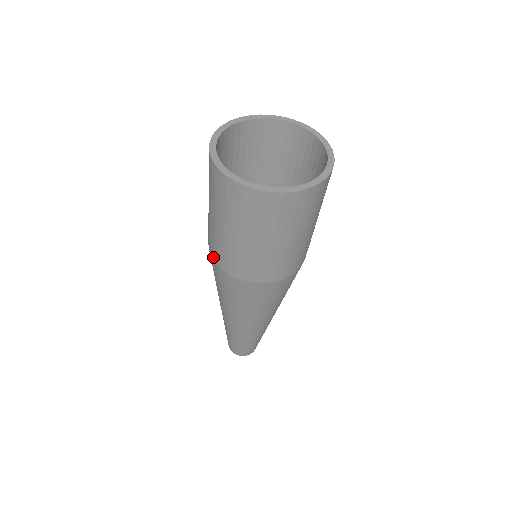
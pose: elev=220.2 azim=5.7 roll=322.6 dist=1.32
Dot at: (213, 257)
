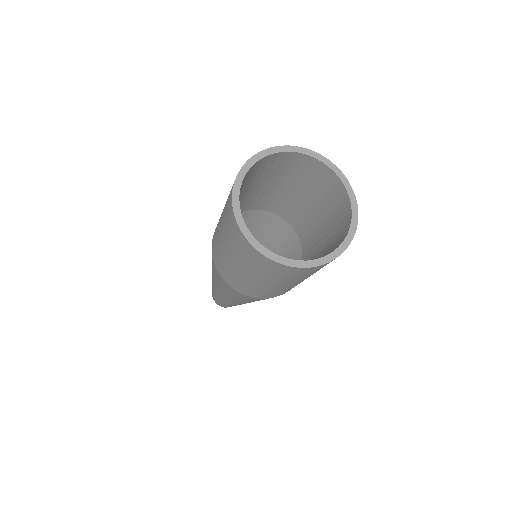
Dot at: (212, 239)
